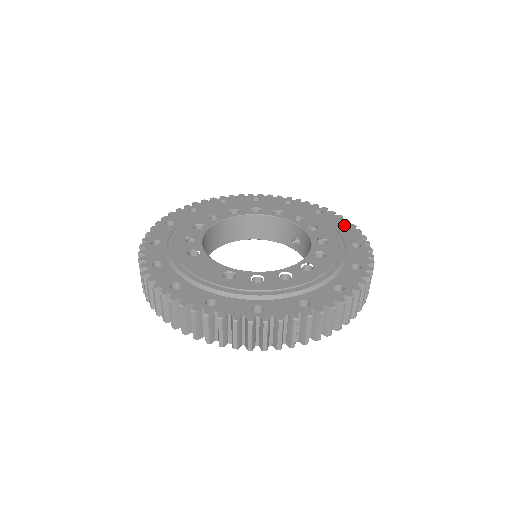
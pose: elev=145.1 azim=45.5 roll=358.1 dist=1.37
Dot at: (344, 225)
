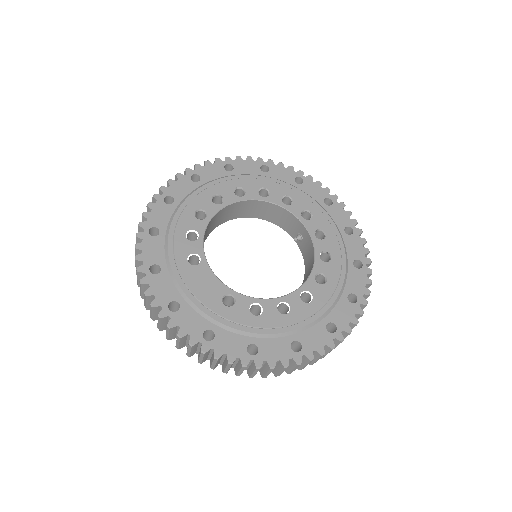
Dot at: (351, 228)
